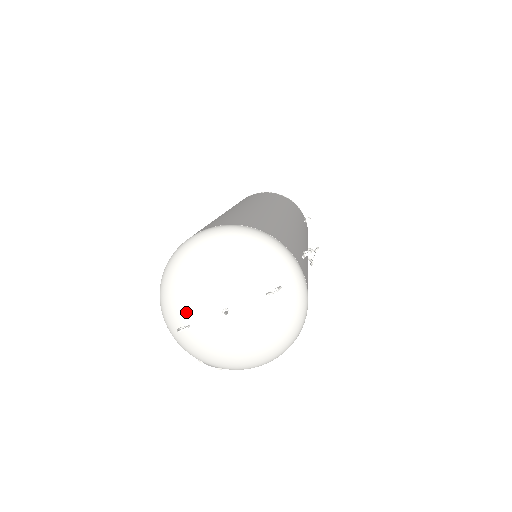
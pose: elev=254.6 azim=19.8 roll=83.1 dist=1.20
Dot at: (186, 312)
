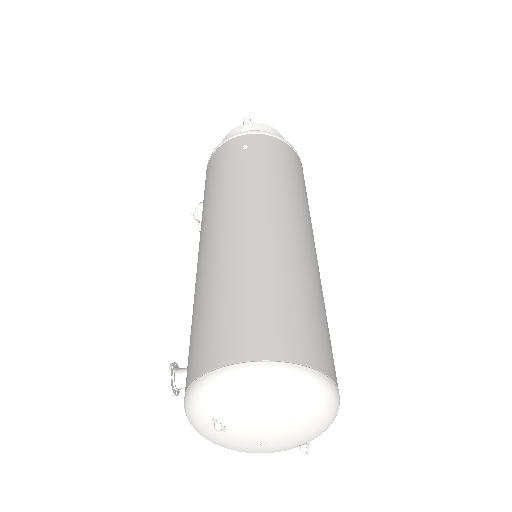
Dot at: (237, 422)
